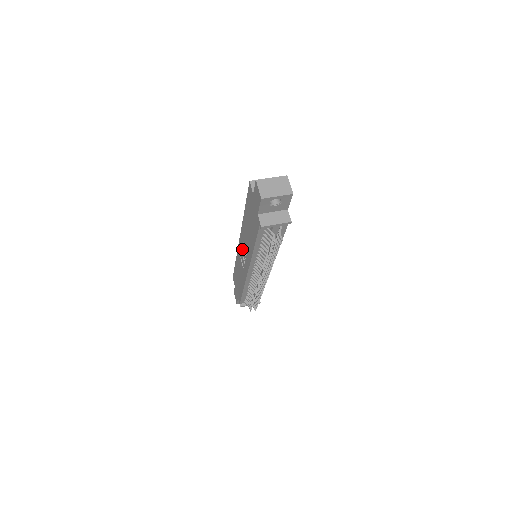
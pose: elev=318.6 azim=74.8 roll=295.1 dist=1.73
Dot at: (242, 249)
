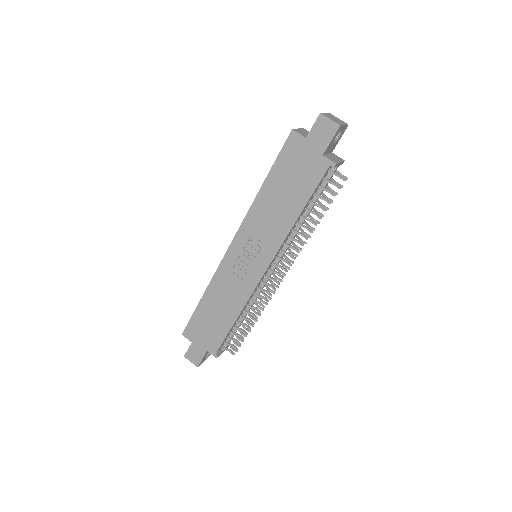
Dot at: (243, 251)
